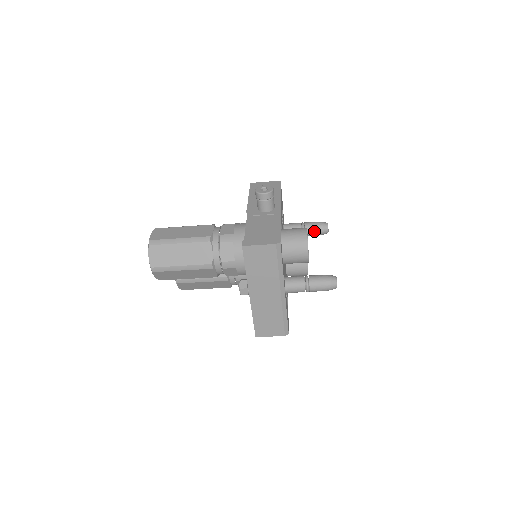
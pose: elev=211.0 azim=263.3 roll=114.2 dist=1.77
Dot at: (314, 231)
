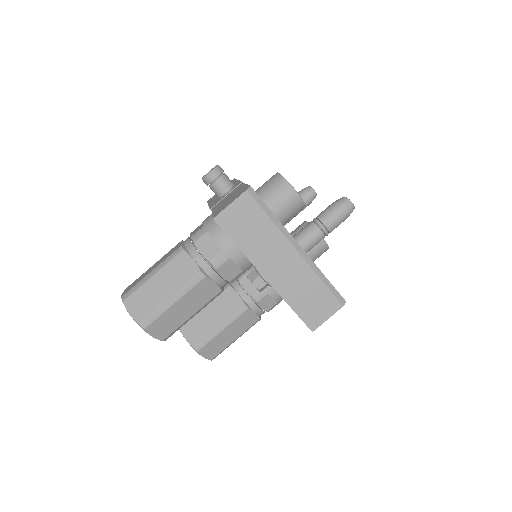
Dot at: occluded
